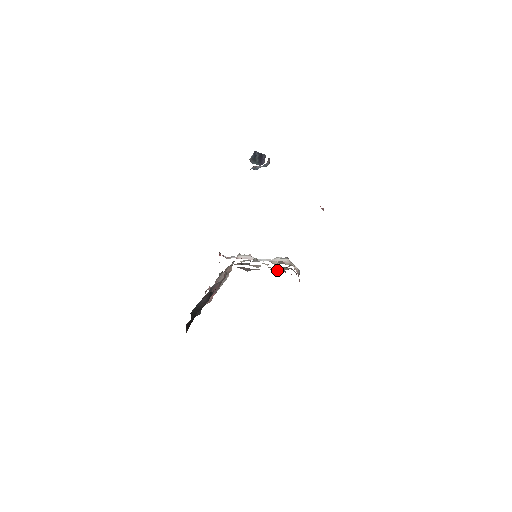
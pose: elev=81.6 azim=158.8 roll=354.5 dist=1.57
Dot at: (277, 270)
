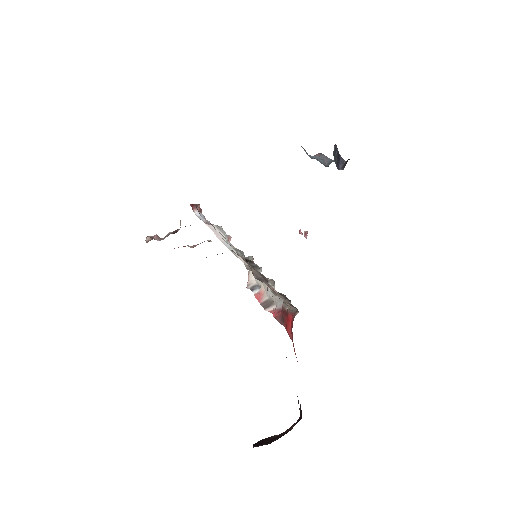
Dot at: (289, 303)
